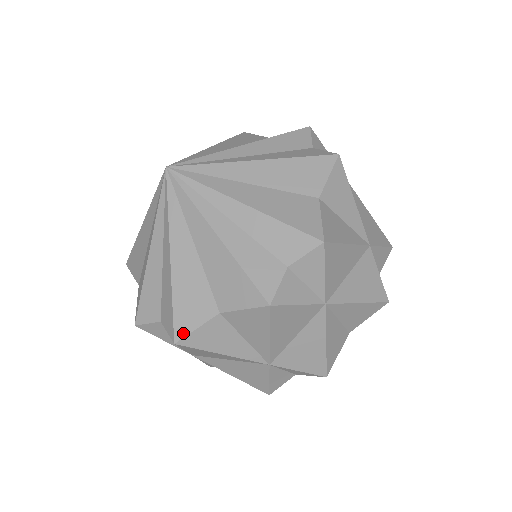
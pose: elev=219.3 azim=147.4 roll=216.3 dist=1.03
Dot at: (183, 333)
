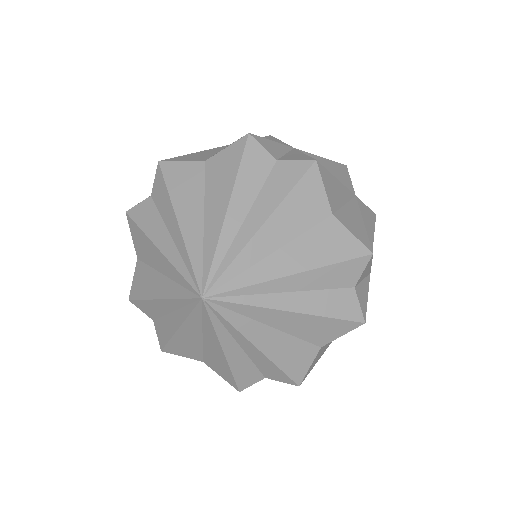
Dot at: (301, 377)
